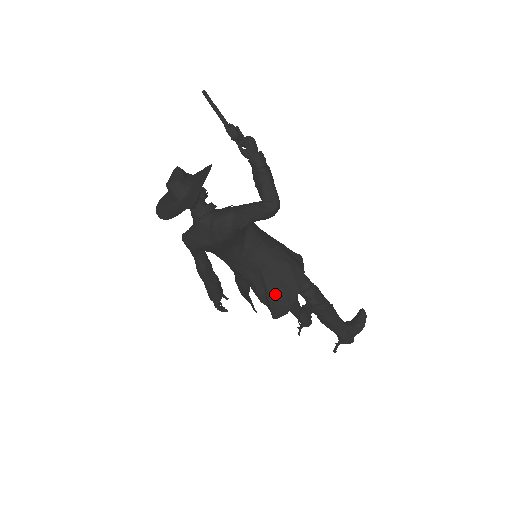
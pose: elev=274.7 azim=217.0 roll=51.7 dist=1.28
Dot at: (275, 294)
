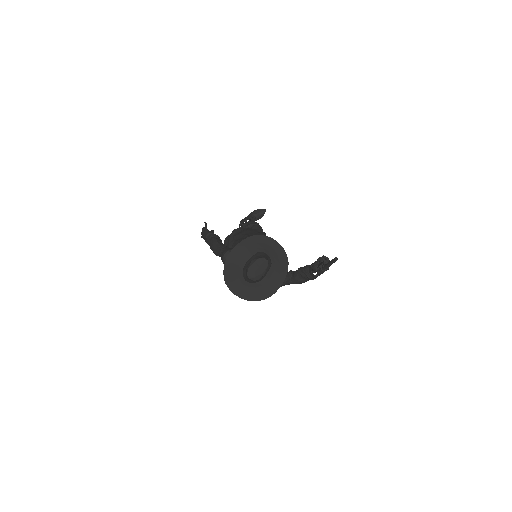
Dot at: occluded
